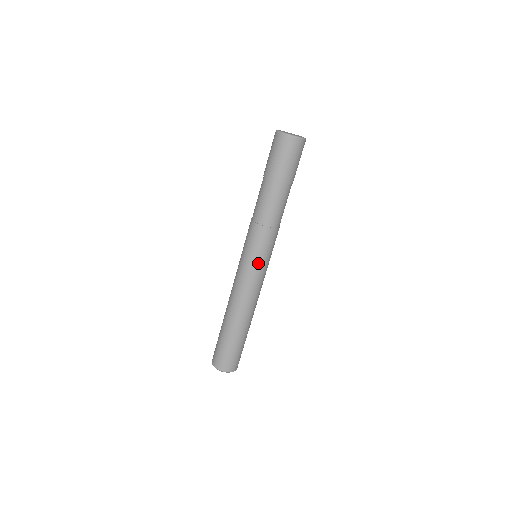
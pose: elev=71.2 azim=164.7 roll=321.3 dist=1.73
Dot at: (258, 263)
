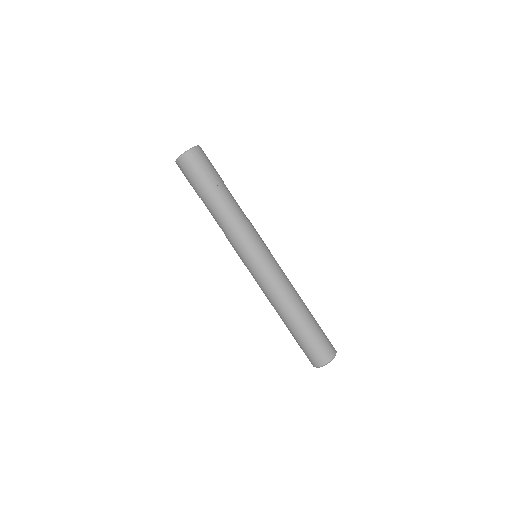
Dot at: (252, 263)
